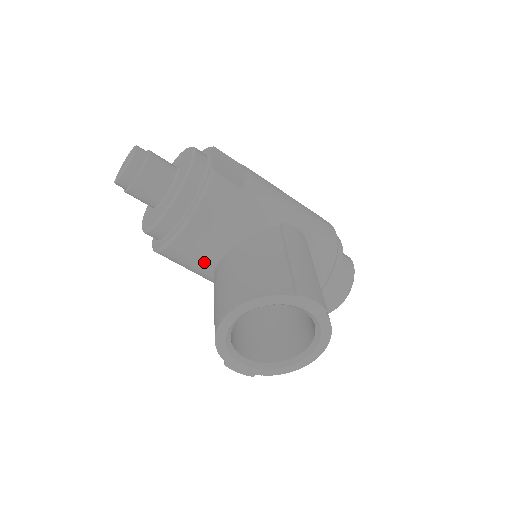
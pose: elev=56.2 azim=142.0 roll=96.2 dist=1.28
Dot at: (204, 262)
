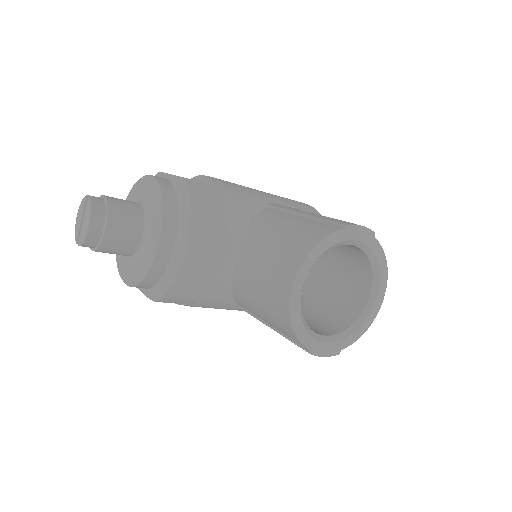
Dot at: (219, 276)
